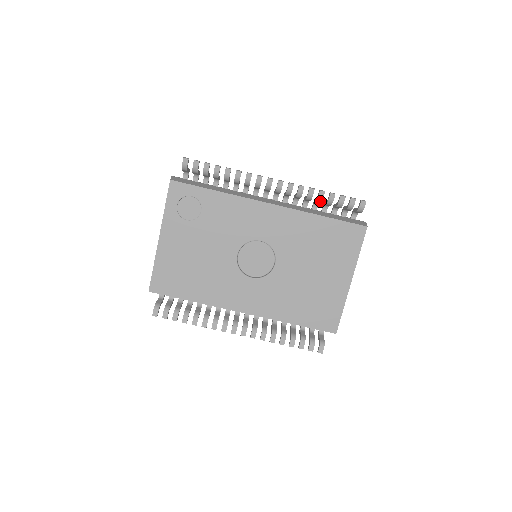
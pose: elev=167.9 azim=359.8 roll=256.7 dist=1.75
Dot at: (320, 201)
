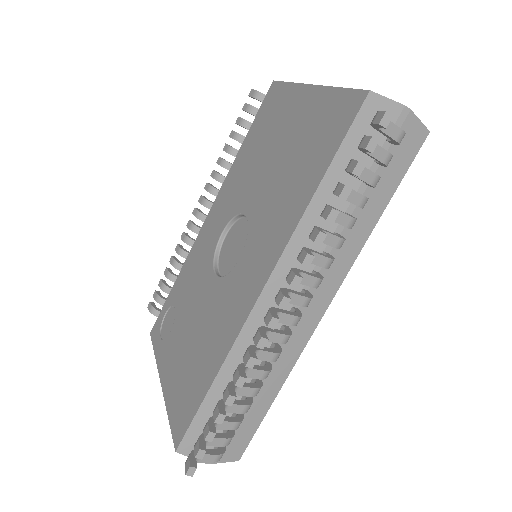
Dot at: (233, 151)
